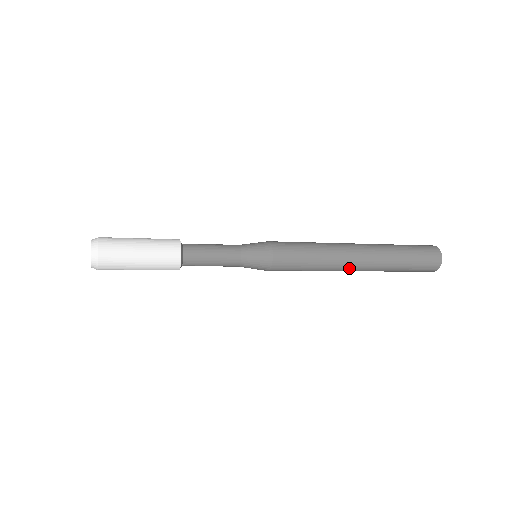
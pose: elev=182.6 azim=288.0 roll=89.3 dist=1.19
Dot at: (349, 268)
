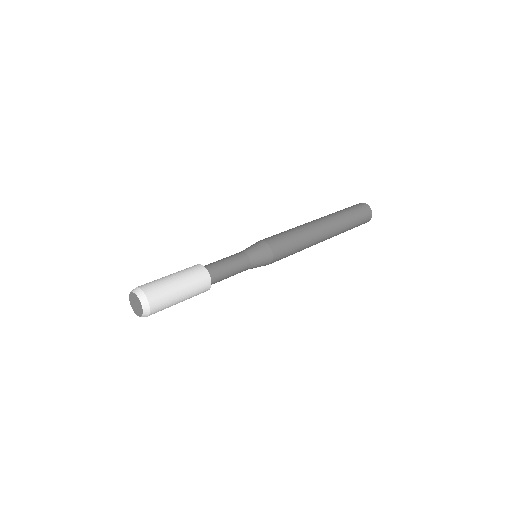
Dot at: (320, 240)
